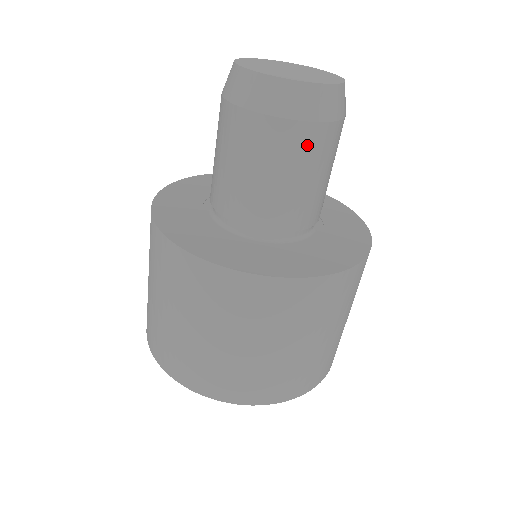
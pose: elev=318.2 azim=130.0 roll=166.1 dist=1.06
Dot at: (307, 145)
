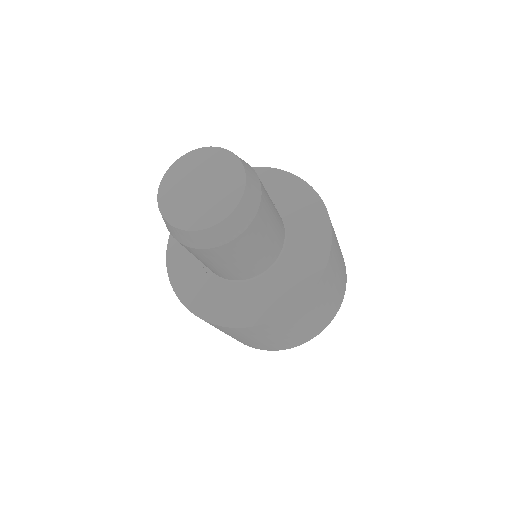
Dot at: (246, 242)
